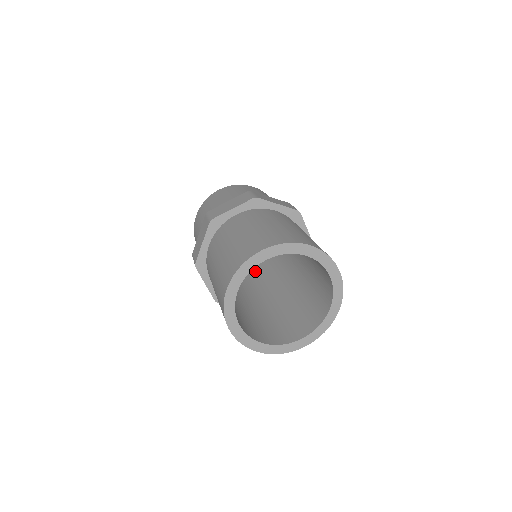
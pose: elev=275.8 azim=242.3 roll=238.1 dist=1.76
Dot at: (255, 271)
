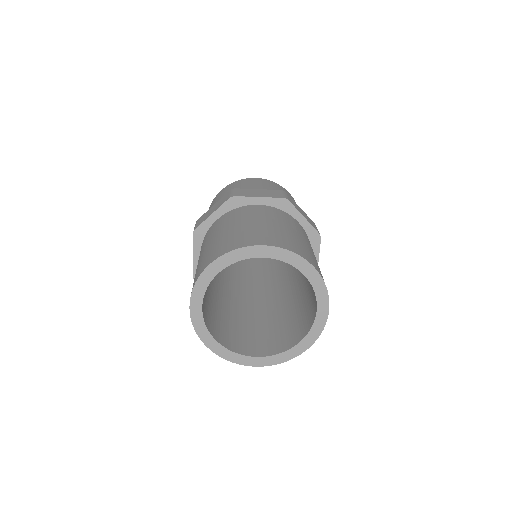
Dot at: (276, 267)
